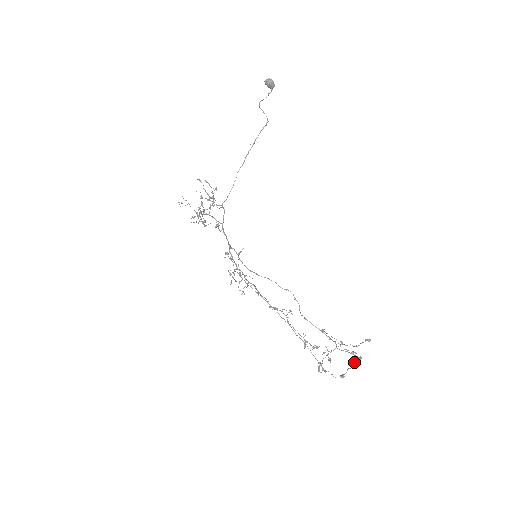
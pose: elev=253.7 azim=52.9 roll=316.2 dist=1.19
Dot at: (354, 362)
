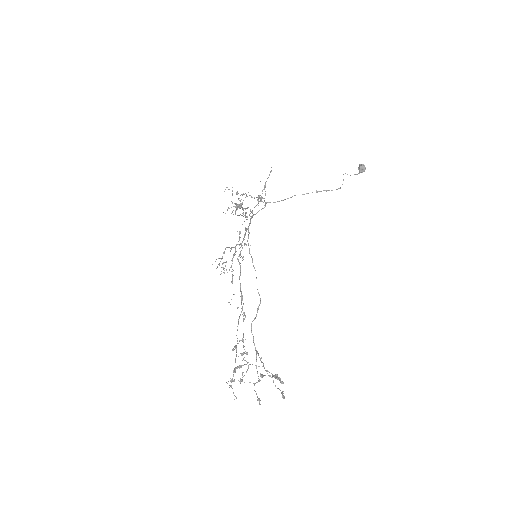
Dot at: (277, 378)
